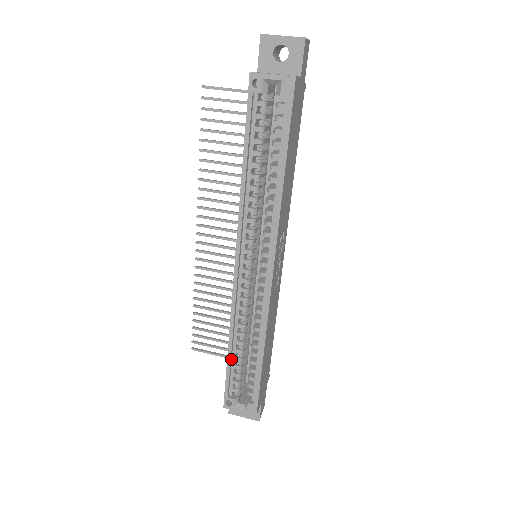
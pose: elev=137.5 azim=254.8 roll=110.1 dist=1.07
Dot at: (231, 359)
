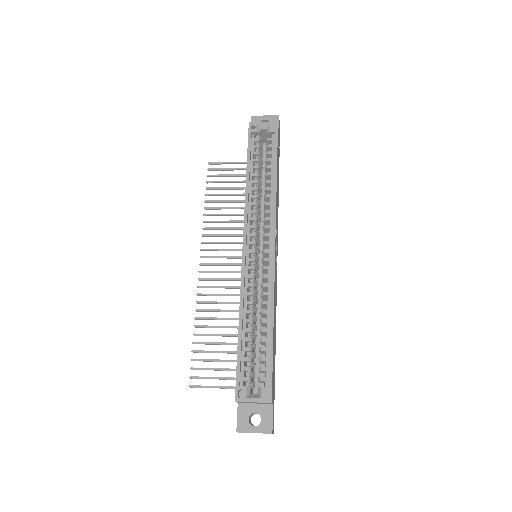
Dot at: (241, 339)
